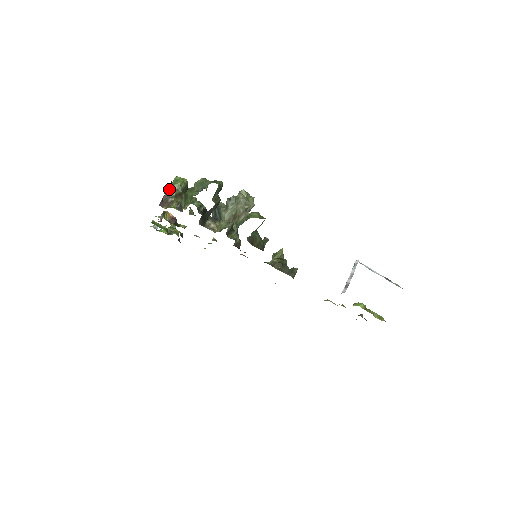
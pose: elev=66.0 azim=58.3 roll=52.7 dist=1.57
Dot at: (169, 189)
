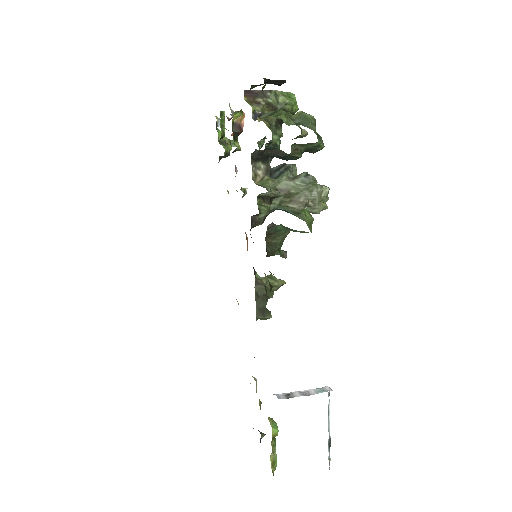
Dot at: (273, 91)
